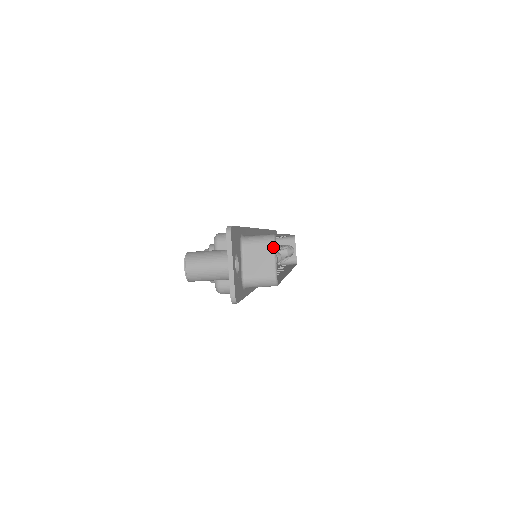
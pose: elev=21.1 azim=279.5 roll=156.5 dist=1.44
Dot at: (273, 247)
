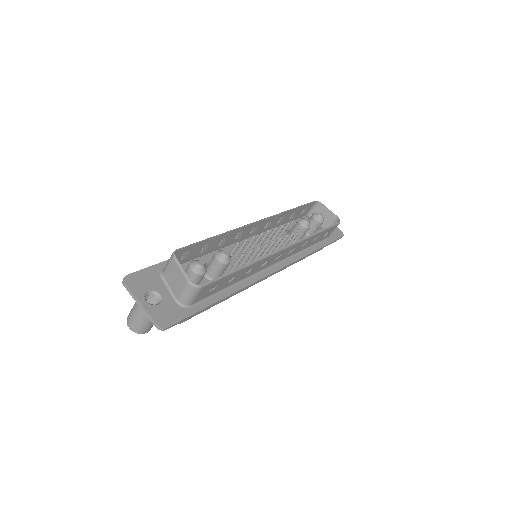
Dot at: (175, 261)
